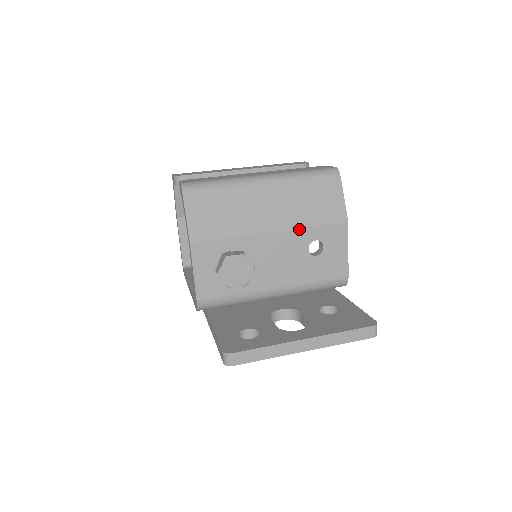
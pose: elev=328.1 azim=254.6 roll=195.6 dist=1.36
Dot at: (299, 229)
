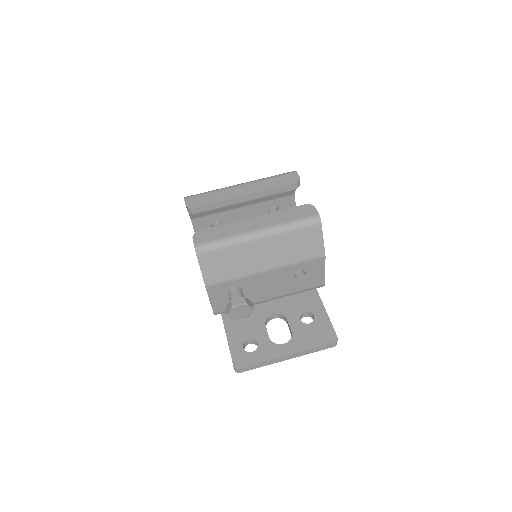
Dot at: (287, 267)
